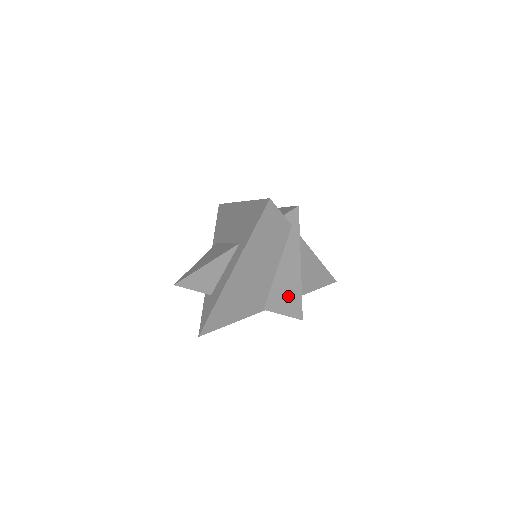
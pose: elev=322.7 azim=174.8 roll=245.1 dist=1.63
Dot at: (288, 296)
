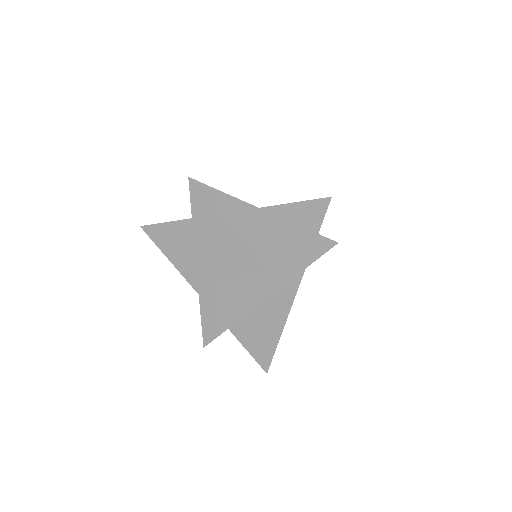
Dot at: (226, 308)
